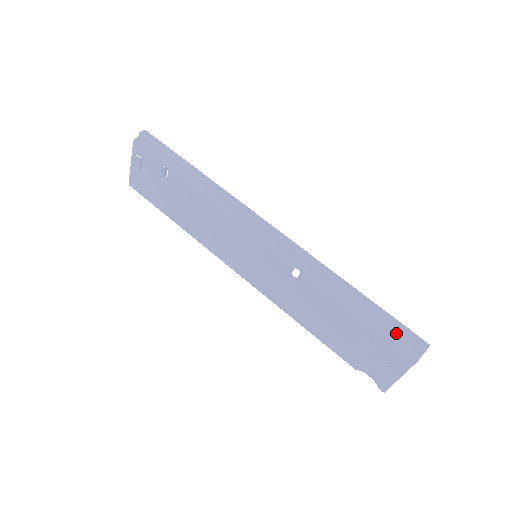
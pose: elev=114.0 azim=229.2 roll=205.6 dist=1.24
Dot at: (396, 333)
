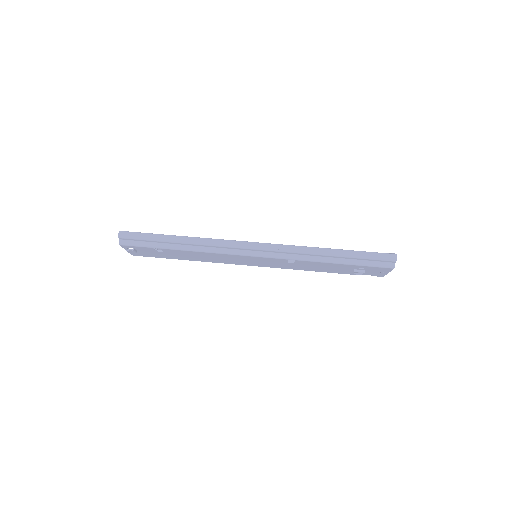
Dot at: (373, 261)
